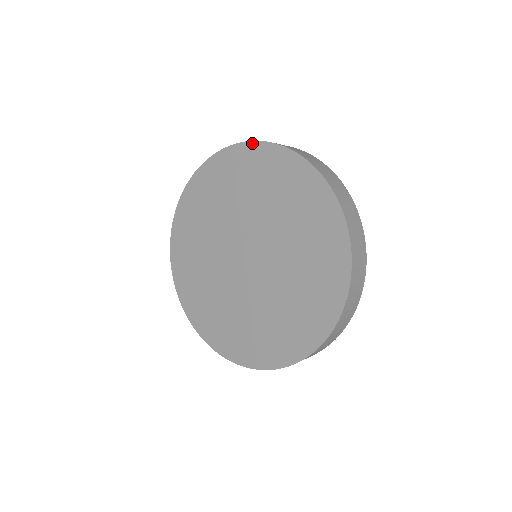
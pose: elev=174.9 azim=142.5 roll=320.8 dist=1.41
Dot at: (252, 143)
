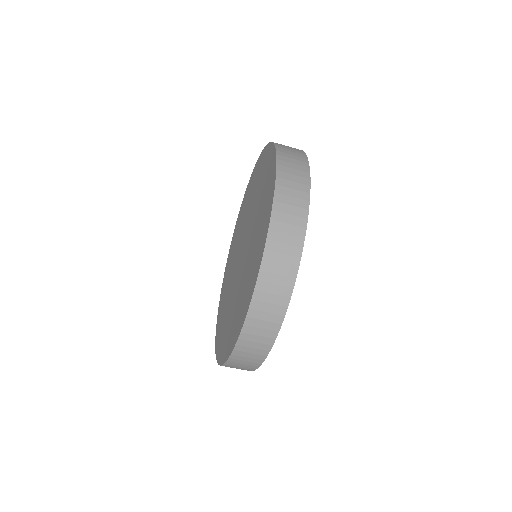
Dot at: (224, 276)
